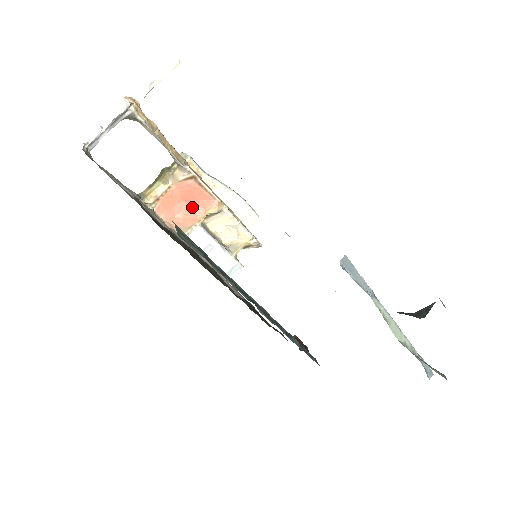
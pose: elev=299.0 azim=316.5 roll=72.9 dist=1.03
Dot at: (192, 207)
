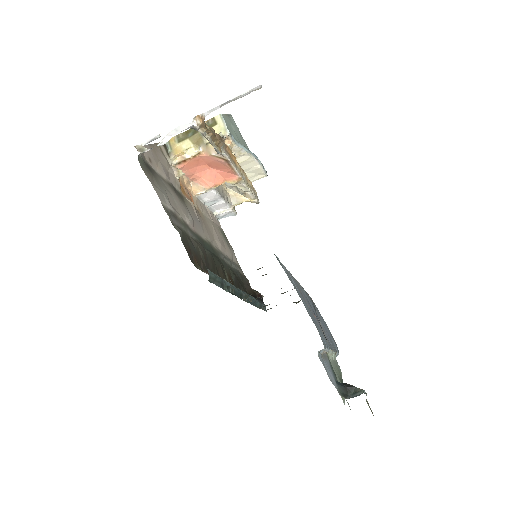
Dot at: (213, 173)
